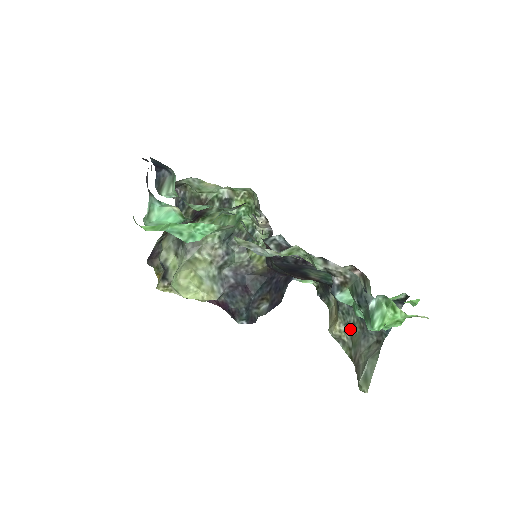
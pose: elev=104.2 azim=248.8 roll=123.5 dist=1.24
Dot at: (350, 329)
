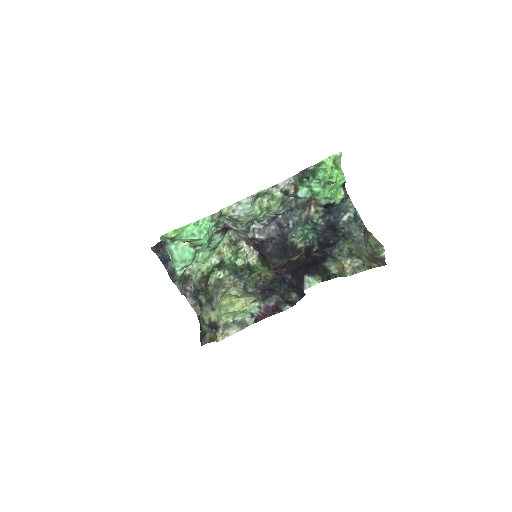
Dot at: (351, 254)
